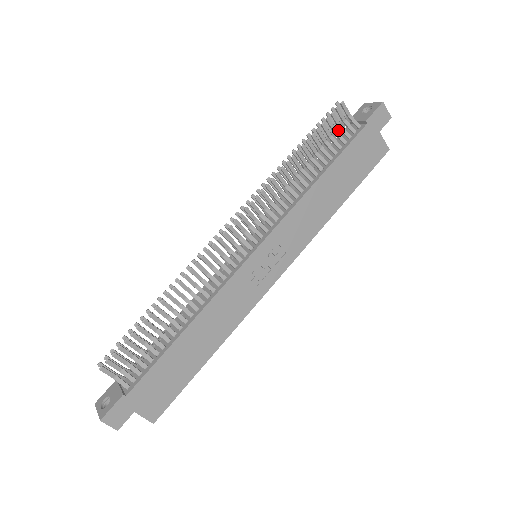
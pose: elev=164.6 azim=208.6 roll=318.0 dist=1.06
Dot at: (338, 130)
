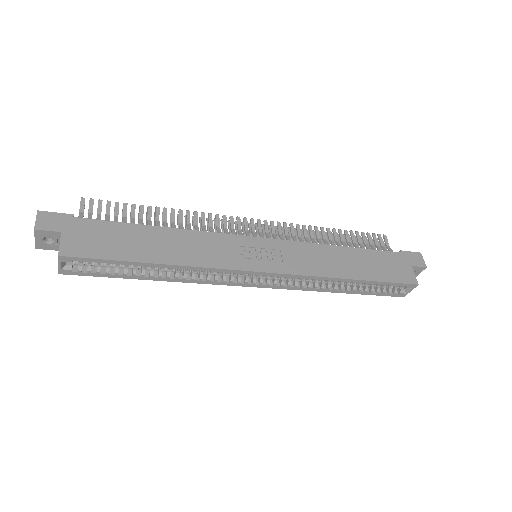
Dot at: occluded
